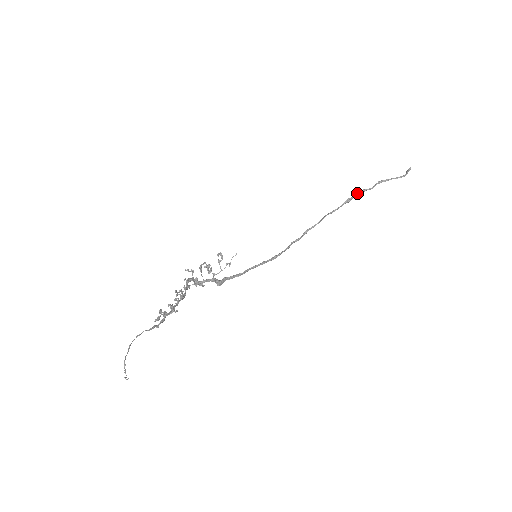
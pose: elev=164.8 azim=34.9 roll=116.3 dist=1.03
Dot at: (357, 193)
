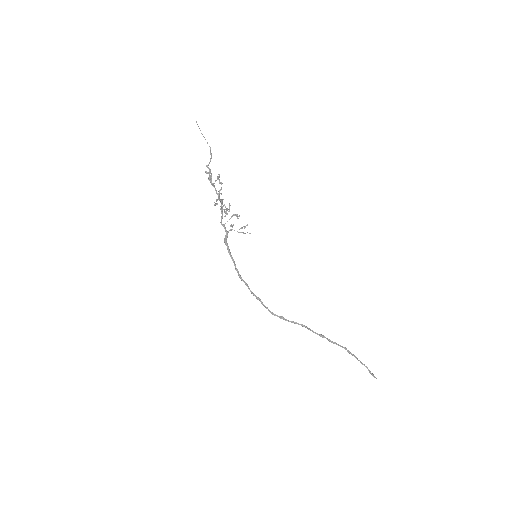
Dot at: occluded
